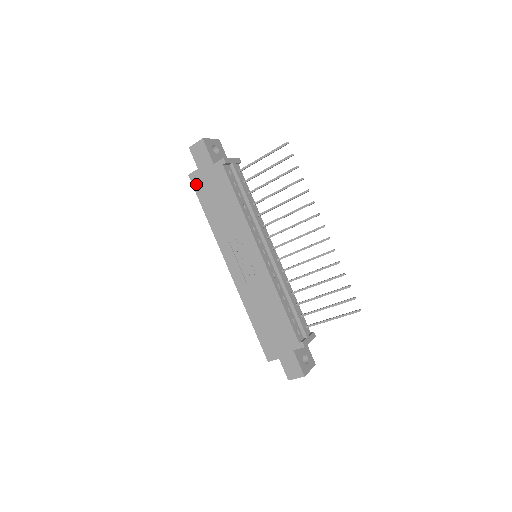
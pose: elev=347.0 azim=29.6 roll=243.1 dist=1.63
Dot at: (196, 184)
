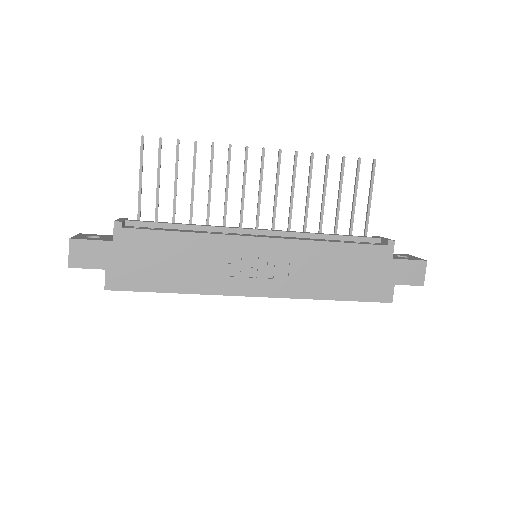
Dot at: (124, 284)
